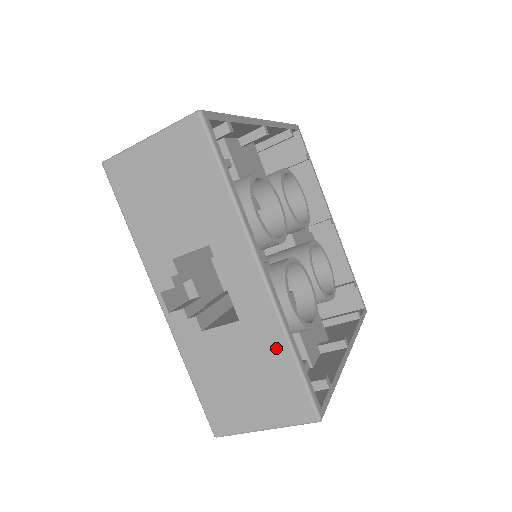
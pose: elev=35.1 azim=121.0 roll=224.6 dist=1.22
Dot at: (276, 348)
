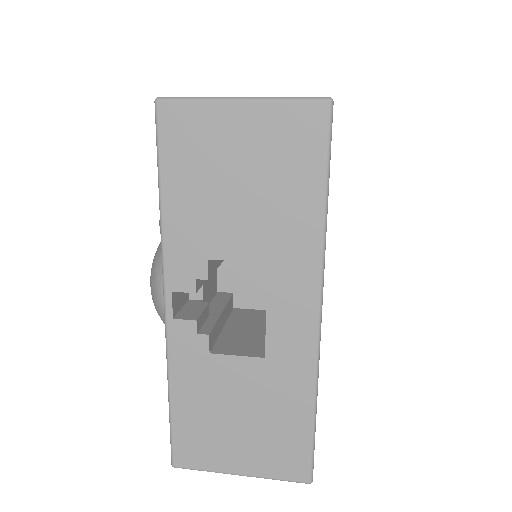
Dot at: (297, 400)
